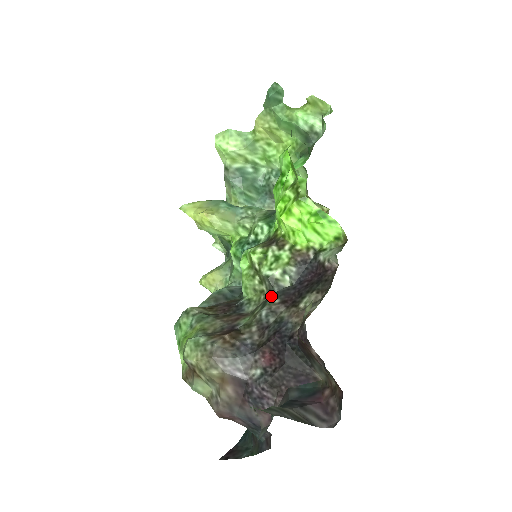
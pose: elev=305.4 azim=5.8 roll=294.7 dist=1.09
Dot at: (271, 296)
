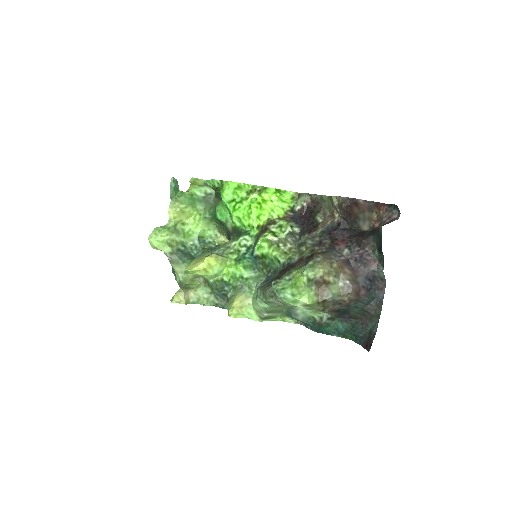
Dot at: (299, 241)
